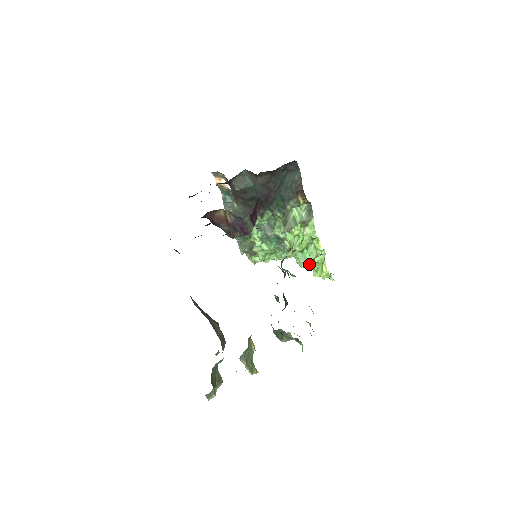
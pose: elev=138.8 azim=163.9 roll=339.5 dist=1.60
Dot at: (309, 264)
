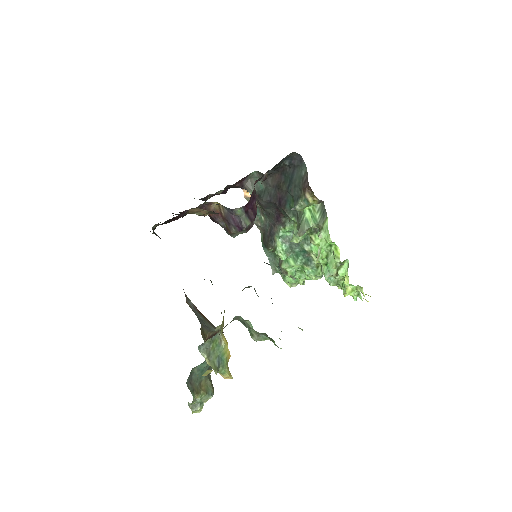
Dot at: (338, 281)
